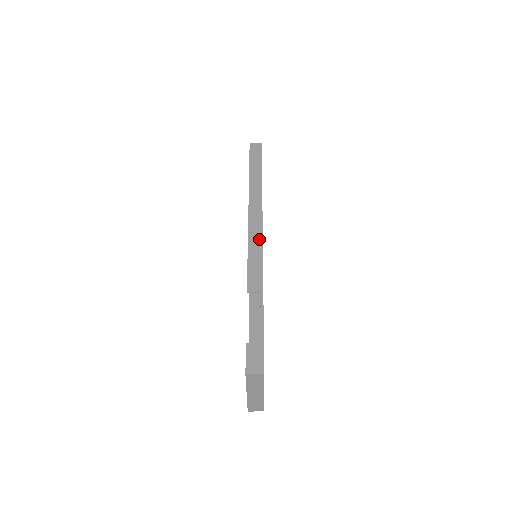
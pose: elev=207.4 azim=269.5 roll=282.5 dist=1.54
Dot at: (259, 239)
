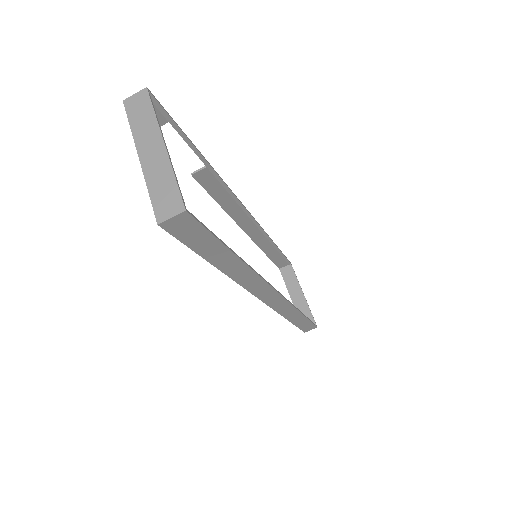
Dot at: (238, 205)
